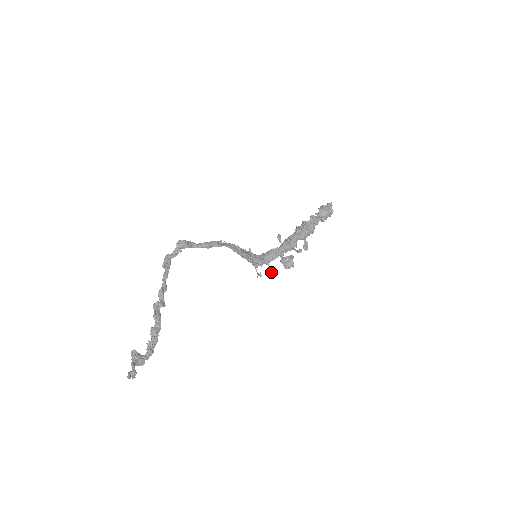
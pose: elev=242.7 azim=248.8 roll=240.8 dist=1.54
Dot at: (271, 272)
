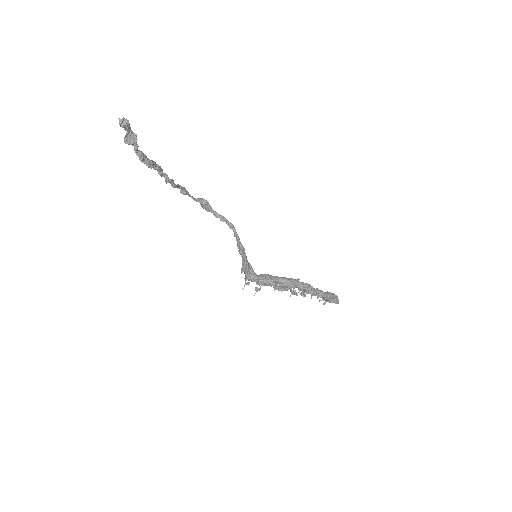
Dot at: (260, 288)
